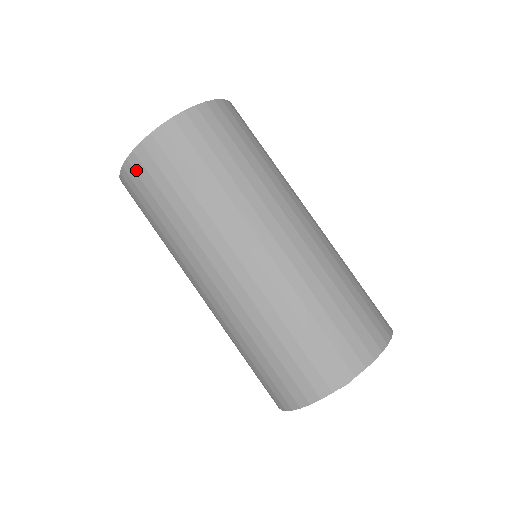
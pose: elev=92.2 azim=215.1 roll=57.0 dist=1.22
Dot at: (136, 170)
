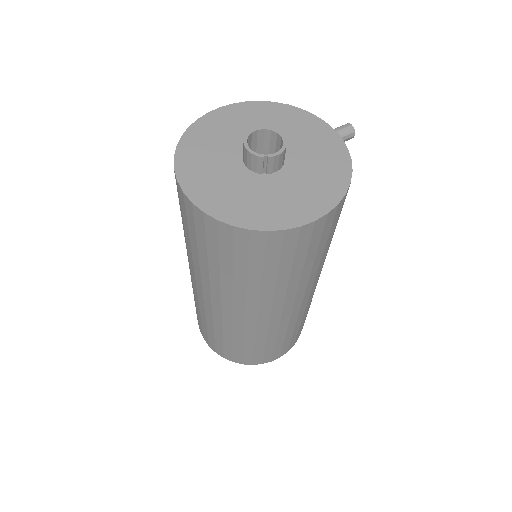
Dot at: occluded
